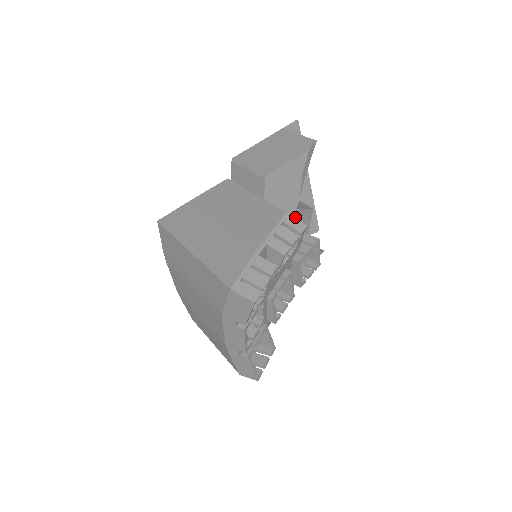
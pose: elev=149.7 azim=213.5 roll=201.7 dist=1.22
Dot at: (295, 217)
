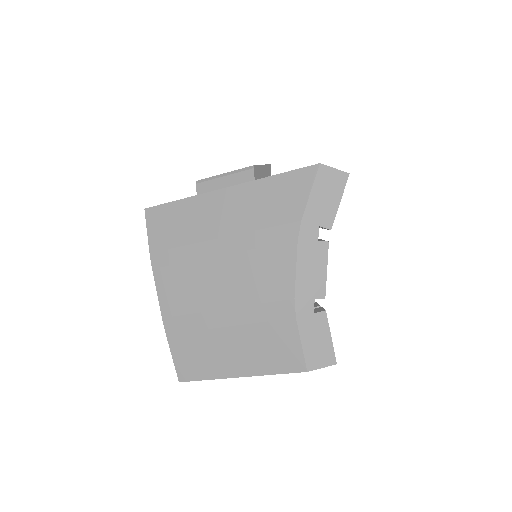
Dot at: occluded
